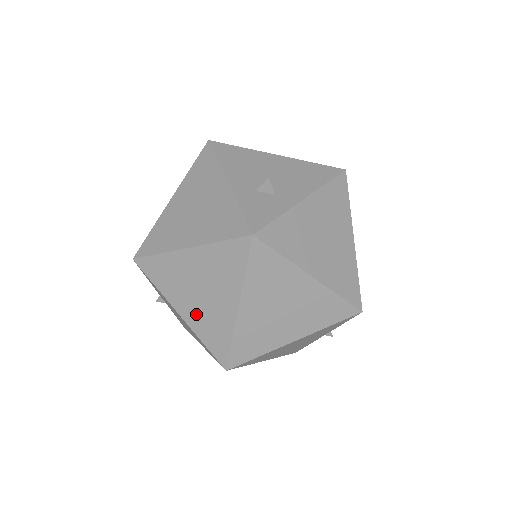
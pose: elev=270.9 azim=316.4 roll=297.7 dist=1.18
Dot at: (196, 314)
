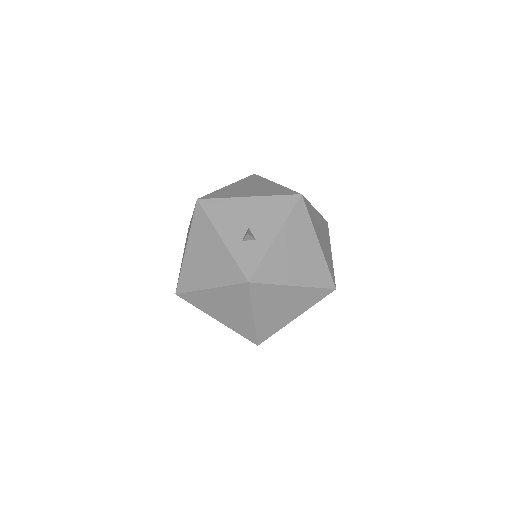
Dot at: (228, 320)
